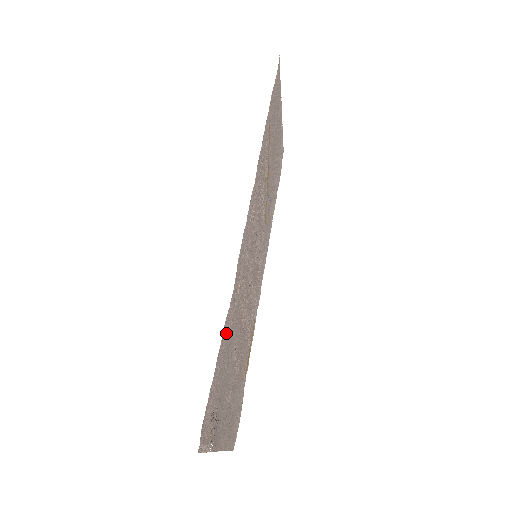
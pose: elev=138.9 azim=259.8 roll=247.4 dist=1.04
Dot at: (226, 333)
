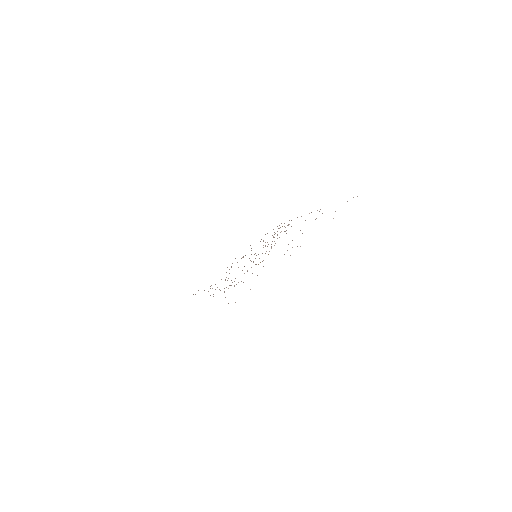
Dot at: occluded
